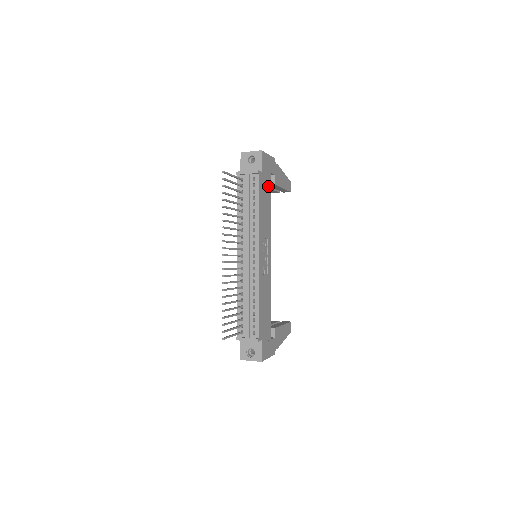
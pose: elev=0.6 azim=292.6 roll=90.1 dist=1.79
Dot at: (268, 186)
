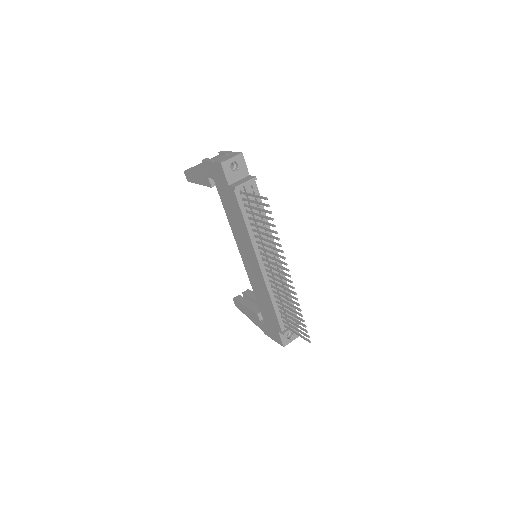
Dot at: occluded
